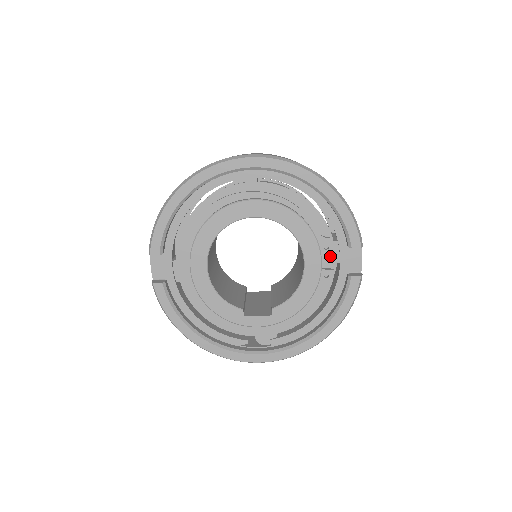
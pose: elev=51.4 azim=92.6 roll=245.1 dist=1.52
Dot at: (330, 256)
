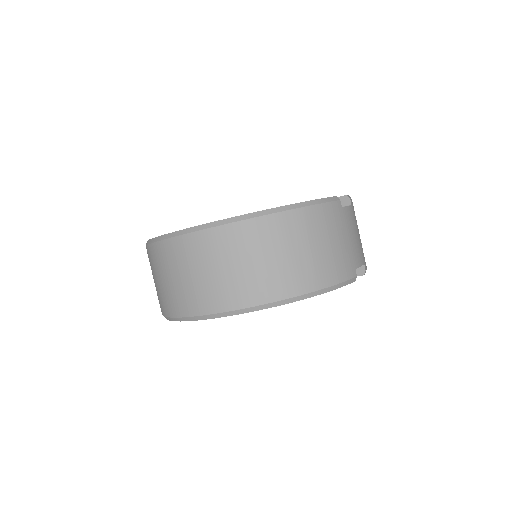
Dot at: occluded
